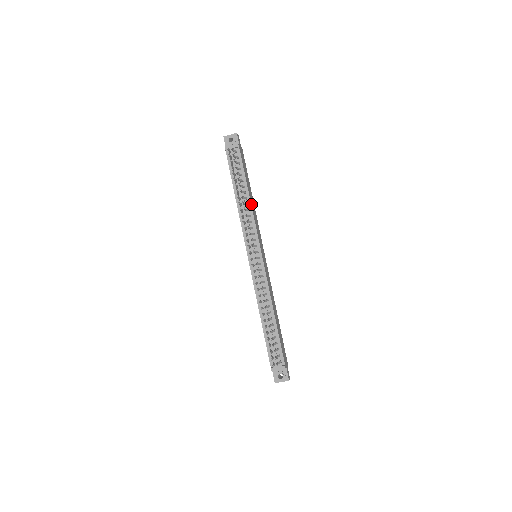
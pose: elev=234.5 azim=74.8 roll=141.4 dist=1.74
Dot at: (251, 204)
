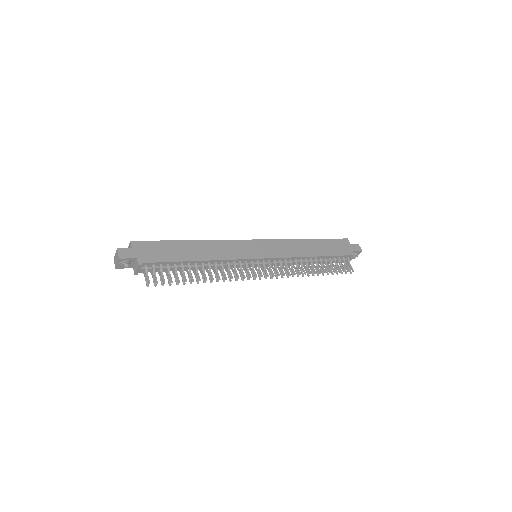
Dot at: (210, 259)
